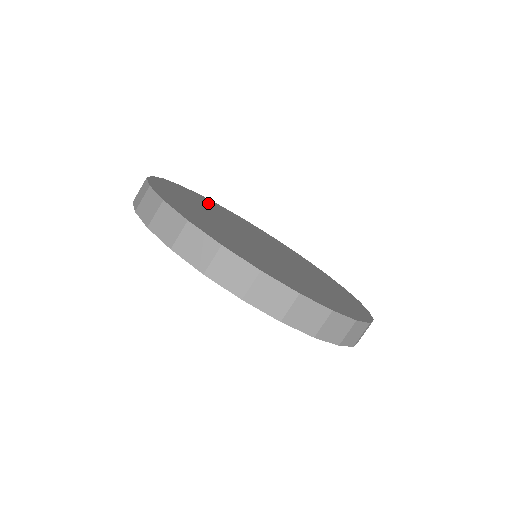
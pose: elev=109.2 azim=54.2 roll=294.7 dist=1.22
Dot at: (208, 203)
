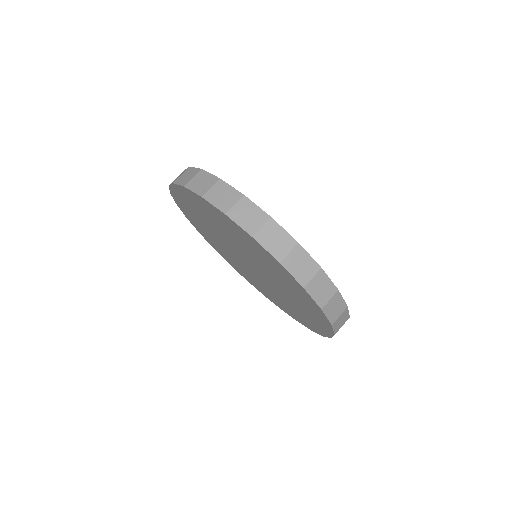
Dot at: occluded
